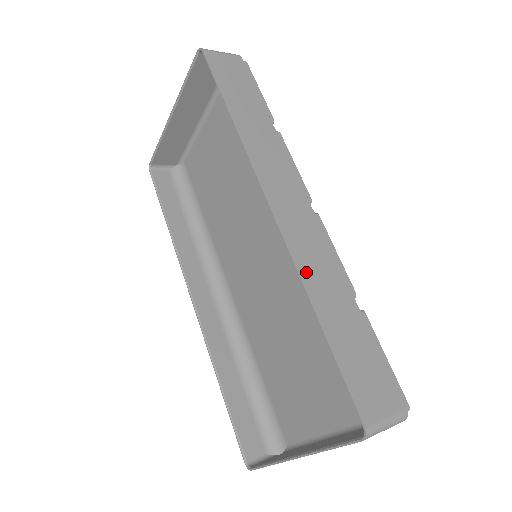
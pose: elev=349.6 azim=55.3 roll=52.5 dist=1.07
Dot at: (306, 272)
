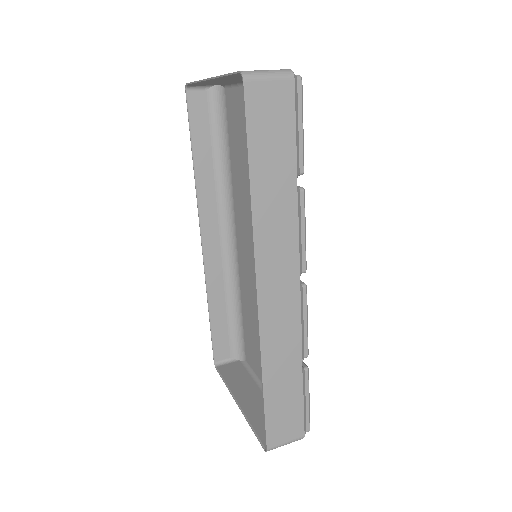
Dot at: (268, 349)
